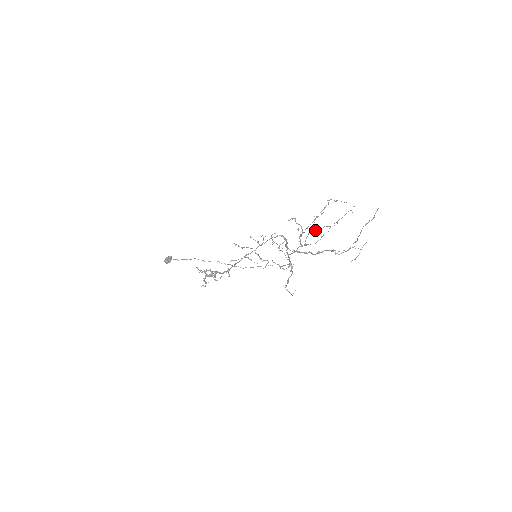
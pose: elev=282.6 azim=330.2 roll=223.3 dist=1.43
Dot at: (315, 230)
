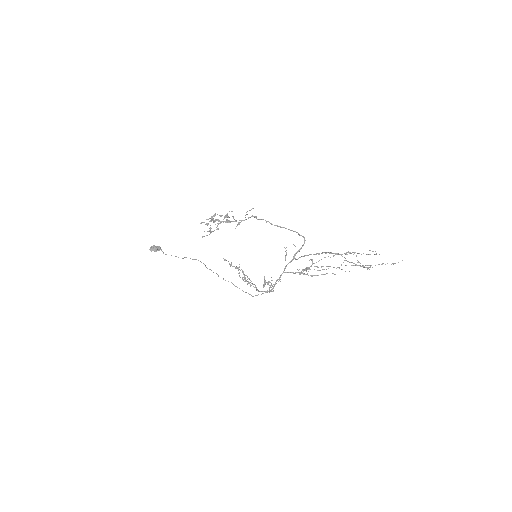
Dot at: (326, 266)
